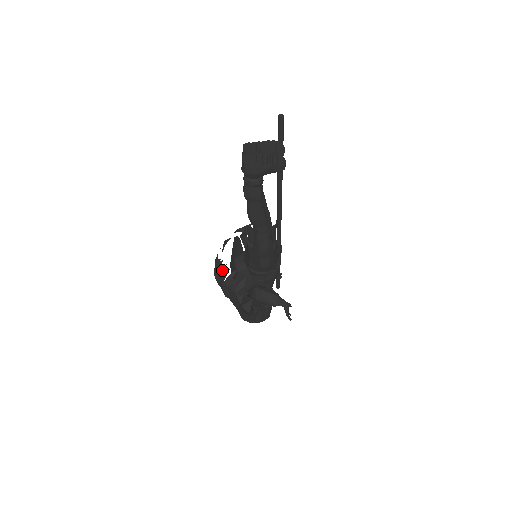
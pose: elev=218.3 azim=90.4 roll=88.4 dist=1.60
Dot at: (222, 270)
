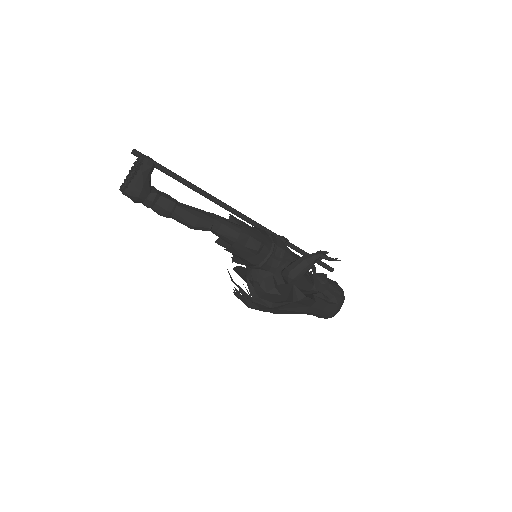
Dot at: (243, 294)
